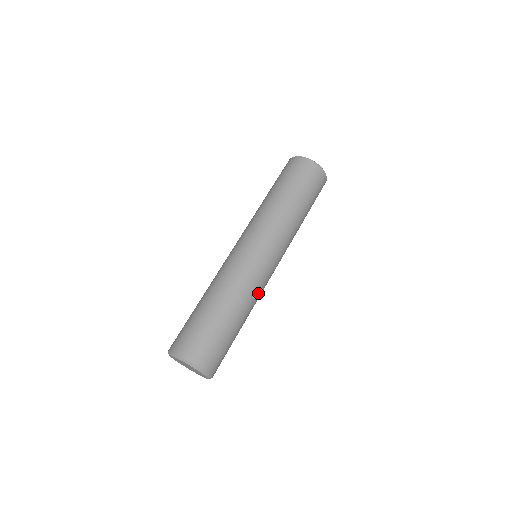
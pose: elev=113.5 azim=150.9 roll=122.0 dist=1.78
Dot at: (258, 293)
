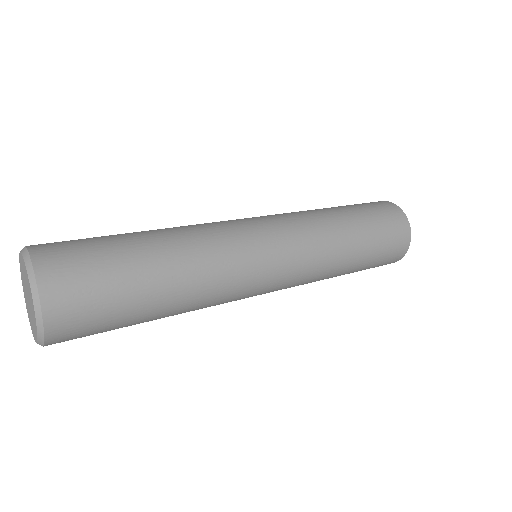
Dot at: (220, 298)
